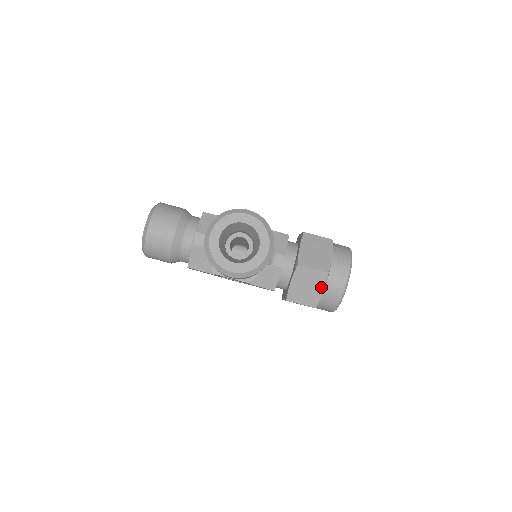
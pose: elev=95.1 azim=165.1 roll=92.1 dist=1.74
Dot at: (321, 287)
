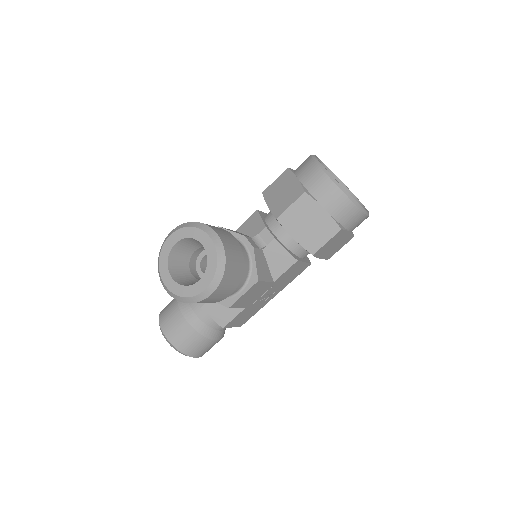
Dot at: (318, 209)
